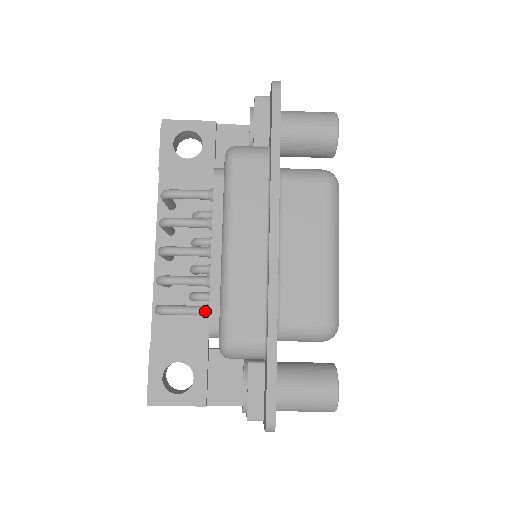
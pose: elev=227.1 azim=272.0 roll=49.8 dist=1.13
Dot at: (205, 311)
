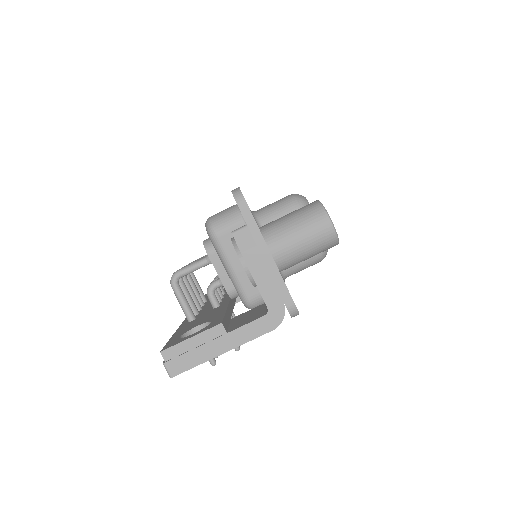
Dot at: (206, 256)
